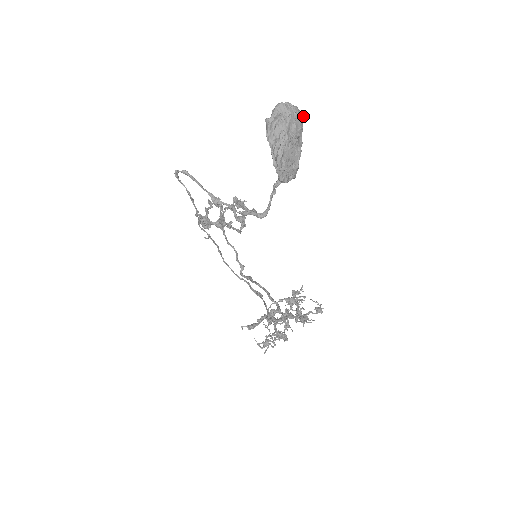
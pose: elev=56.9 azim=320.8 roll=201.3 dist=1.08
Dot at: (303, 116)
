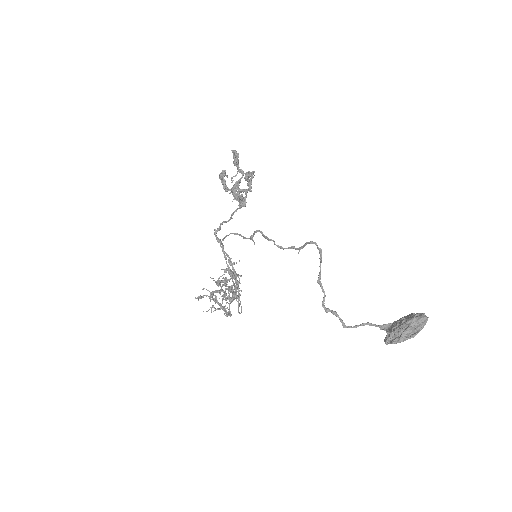
Dot at: occluded
